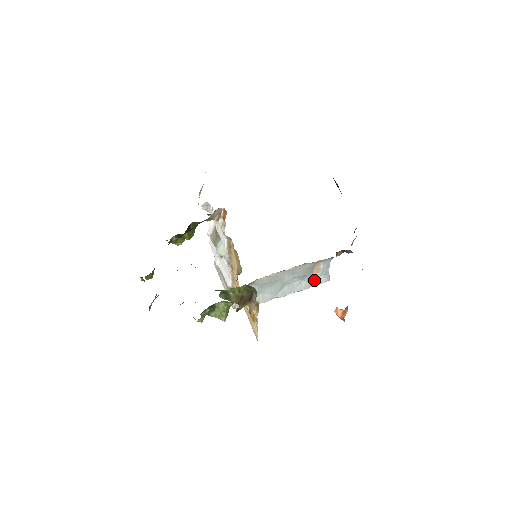
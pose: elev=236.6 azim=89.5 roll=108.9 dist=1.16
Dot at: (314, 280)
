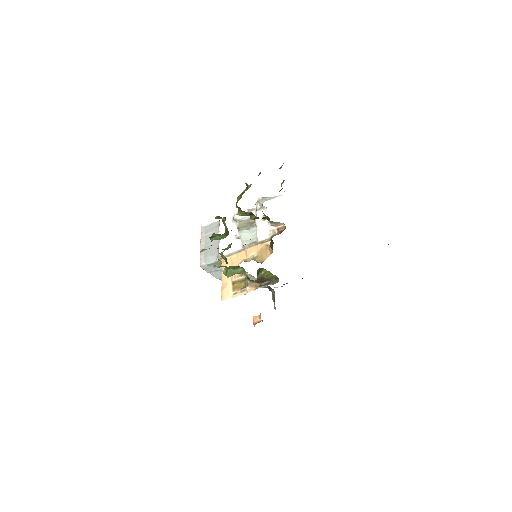
Dot at: occluded
